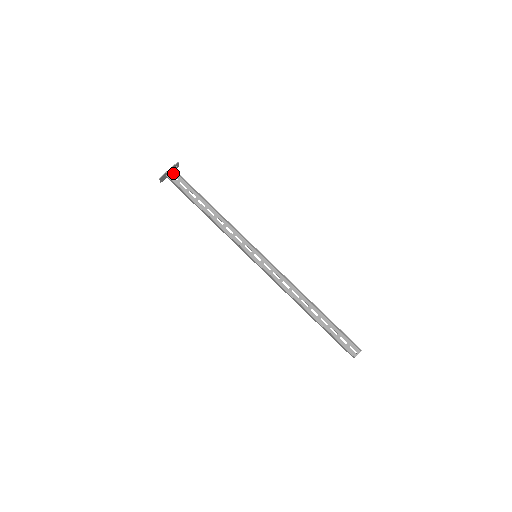
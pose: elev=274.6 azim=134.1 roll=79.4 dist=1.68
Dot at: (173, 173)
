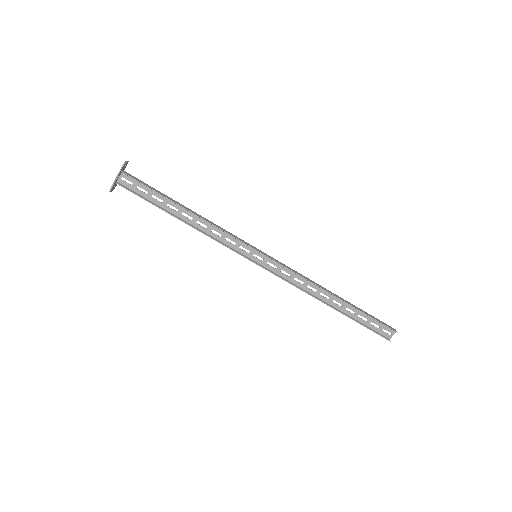
Dot at: (124, 176)
